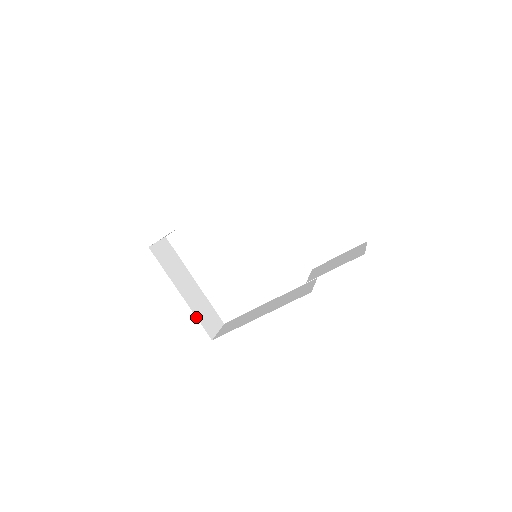
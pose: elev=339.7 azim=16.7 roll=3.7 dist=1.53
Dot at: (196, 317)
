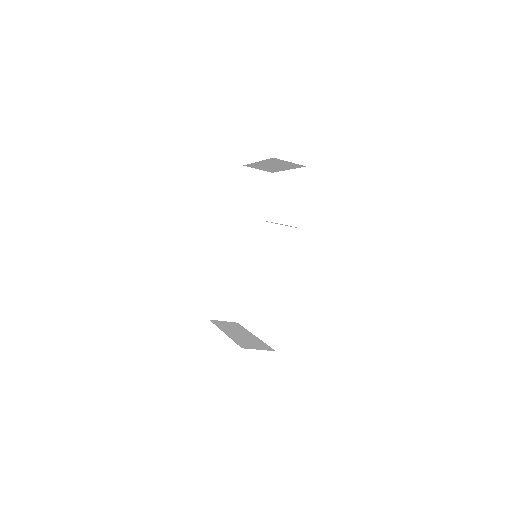
Dot at: occluded
